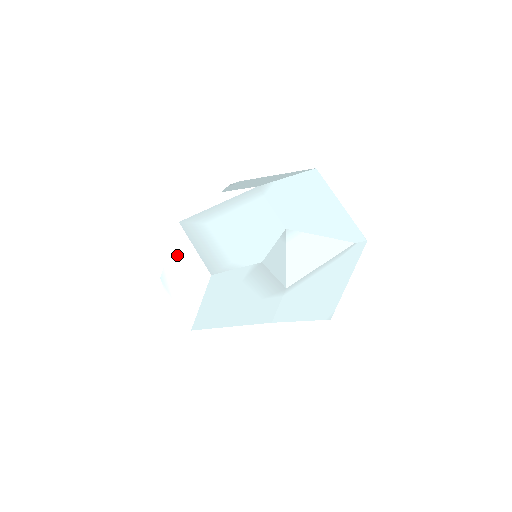
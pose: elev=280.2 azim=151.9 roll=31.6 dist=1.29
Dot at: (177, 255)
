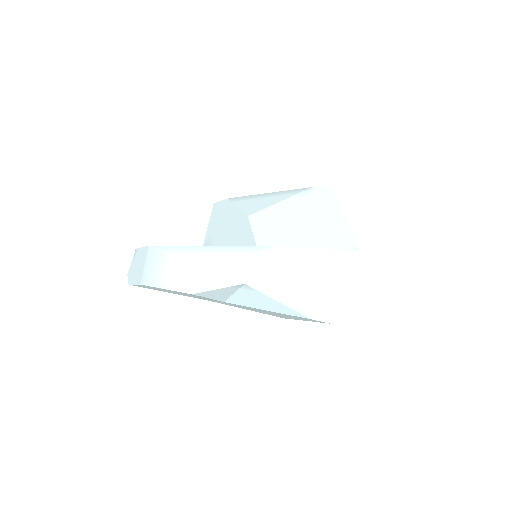
Dot at: (142, 254)
